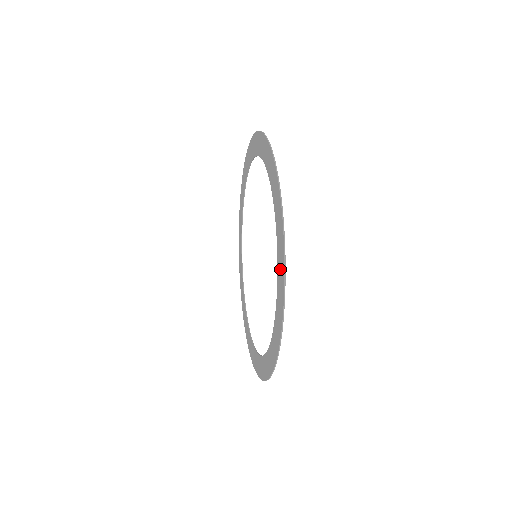
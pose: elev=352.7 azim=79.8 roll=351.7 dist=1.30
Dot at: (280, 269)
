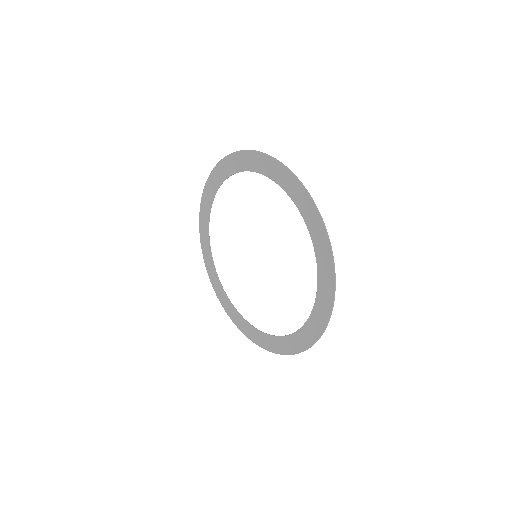
Dot at: (306, 209)
